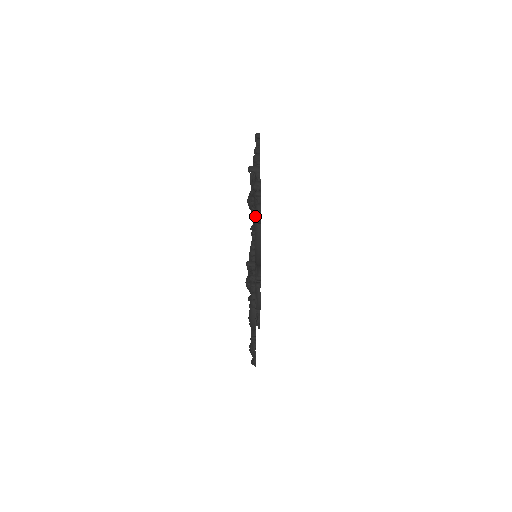
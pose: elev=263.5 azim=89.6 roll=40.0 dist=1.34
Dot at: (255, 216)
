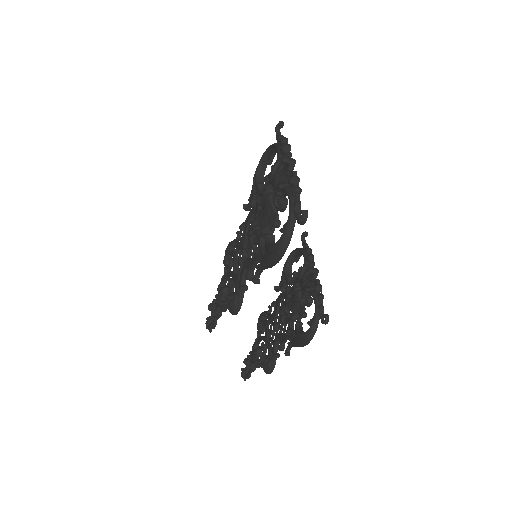
Dot at: (290, 214)
